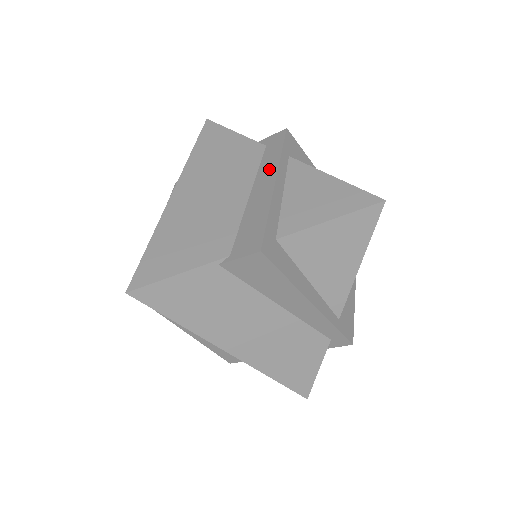
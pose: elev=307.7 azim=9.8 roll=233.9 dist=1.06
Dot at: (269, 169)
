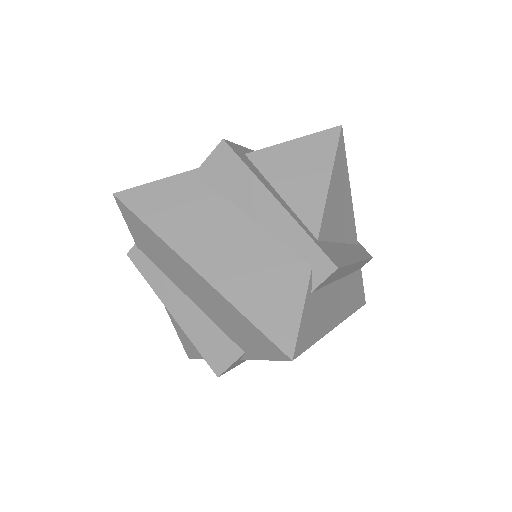
Dot at: occluded
